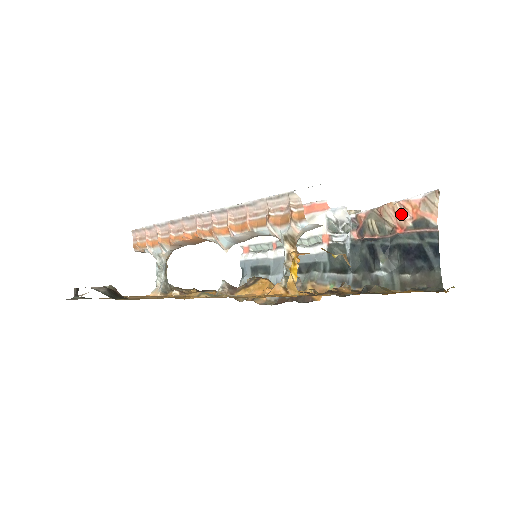
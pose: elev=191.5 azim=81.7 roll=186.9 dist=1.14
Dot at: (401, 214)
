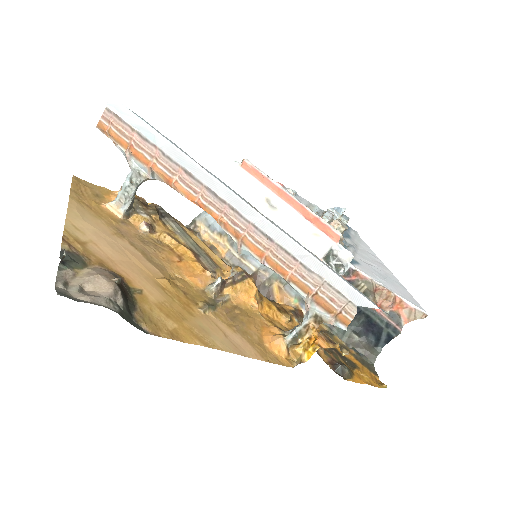
Dot at: (389, 302)
